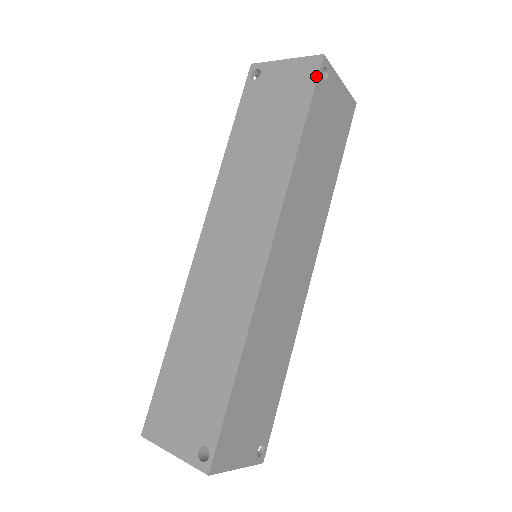
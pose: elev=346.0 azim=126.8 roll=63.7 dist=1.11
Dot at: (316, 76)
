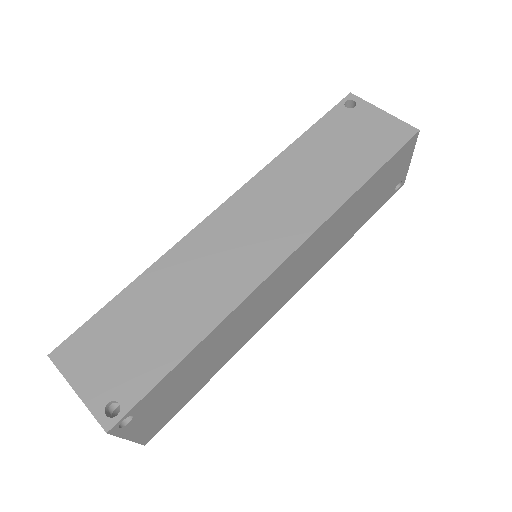
Dot at: (336, 106)
